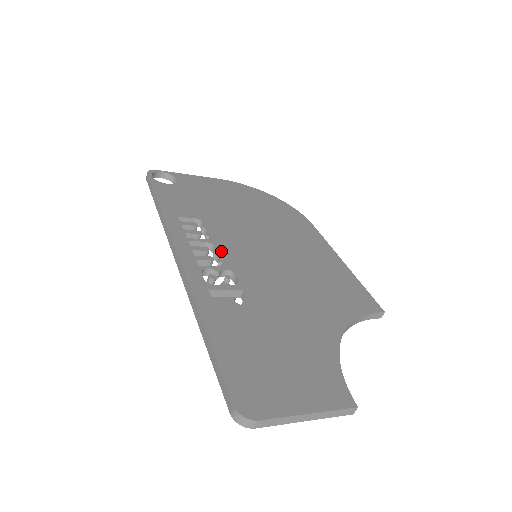
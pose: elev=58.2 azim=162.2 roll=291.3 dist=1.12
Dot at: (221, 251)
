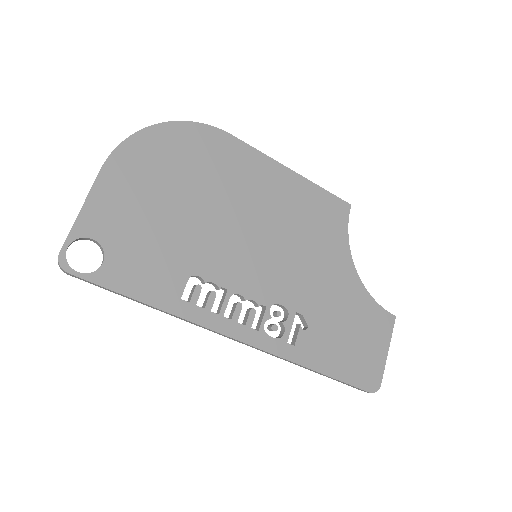
Dot at: (246, 293)
